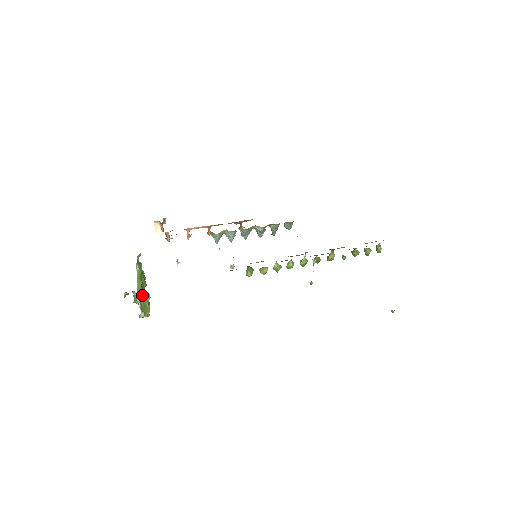
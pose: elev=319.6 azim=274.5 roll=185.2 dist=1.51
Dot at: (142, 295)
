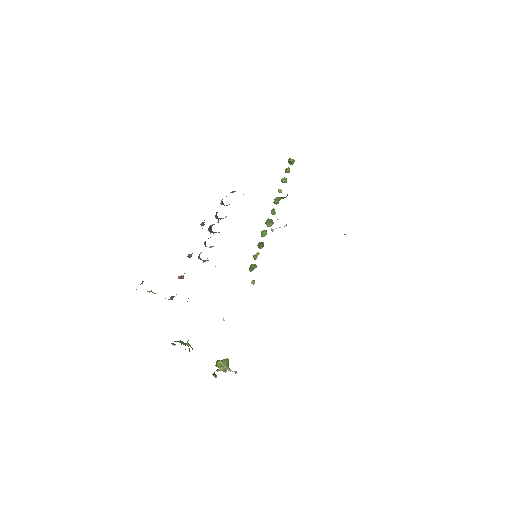
Dot at: (228, 365)
